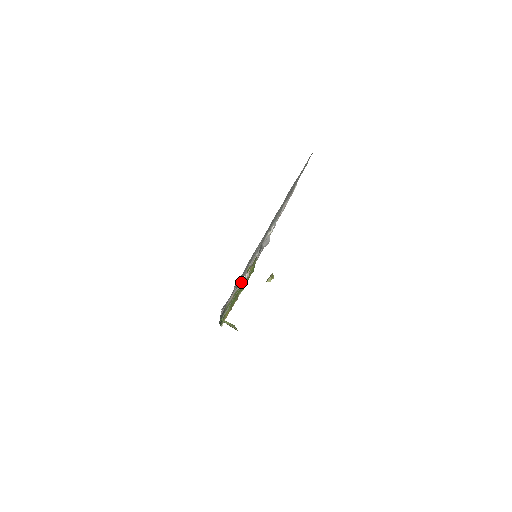
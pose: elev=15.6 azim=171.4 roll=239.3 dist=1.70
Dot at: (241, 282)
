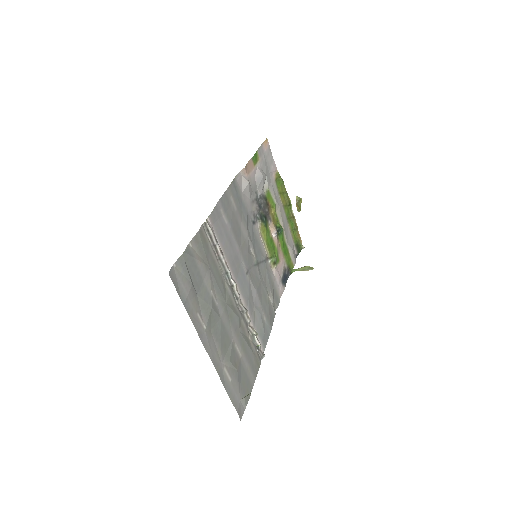
Dot at: (257, 340)
